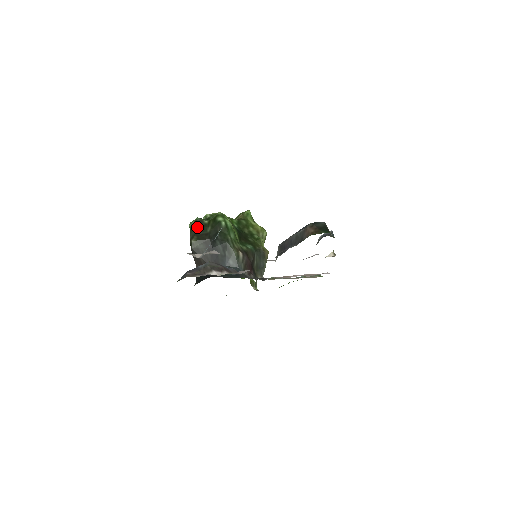
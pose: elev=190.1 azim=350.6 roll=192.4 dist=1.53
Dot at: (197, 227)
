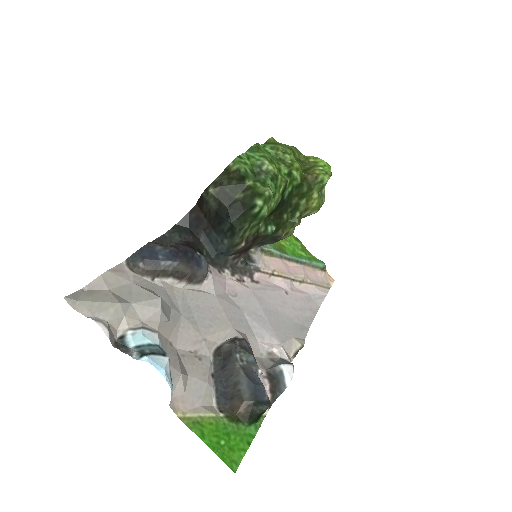
Dot at: (232, 179)
